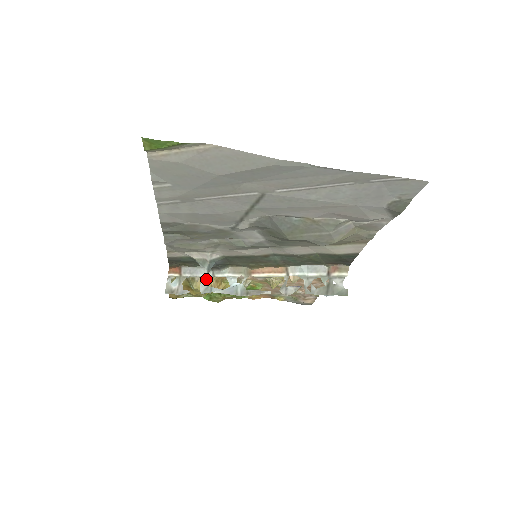
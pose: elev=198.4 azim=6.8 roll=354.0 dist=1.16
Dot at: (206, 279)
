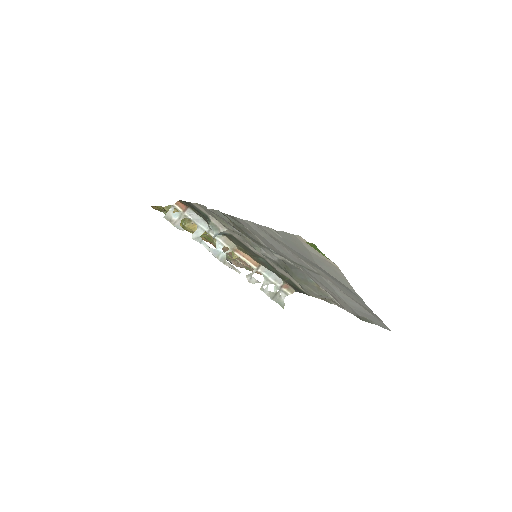
Dot at: (202, 230)
